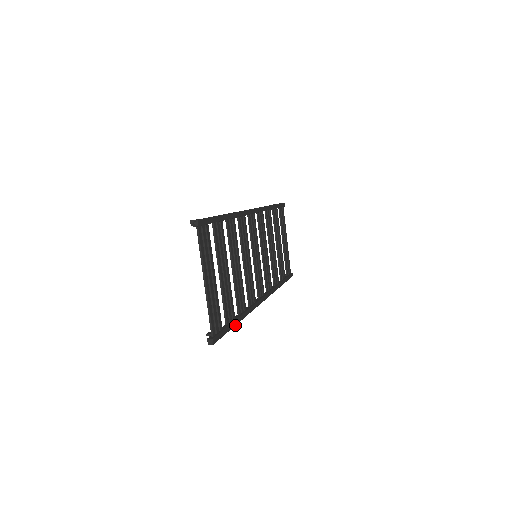
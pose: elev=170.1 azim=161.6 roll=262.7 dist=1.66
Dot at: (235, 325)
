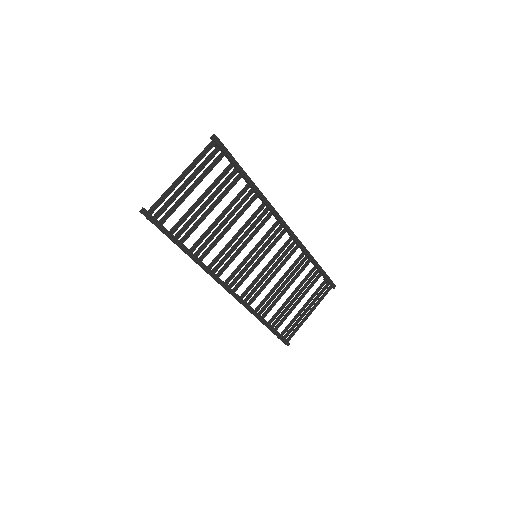
Dot at: (177, 244)
